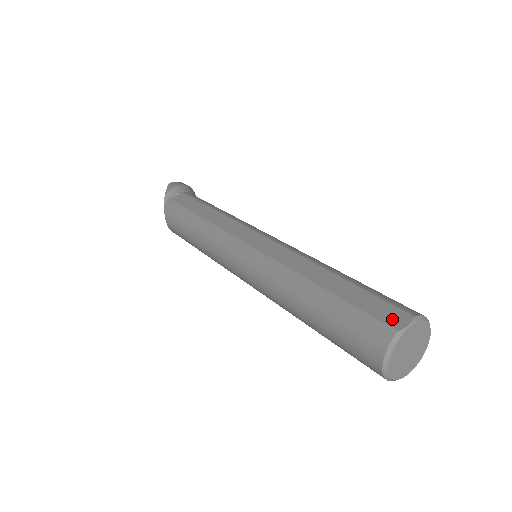
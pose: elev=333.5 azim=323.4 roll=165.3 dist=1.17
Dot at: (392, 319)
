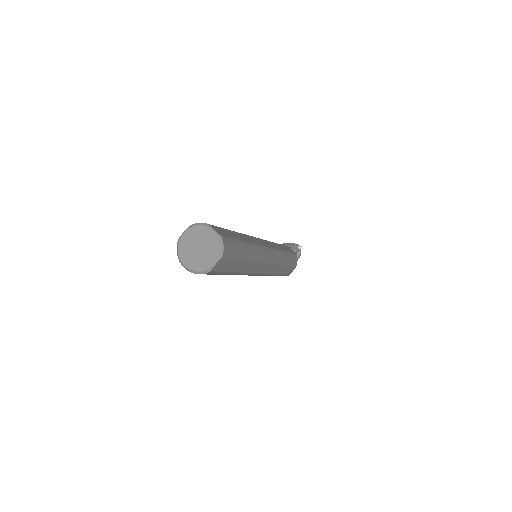
Dot at: occluded
